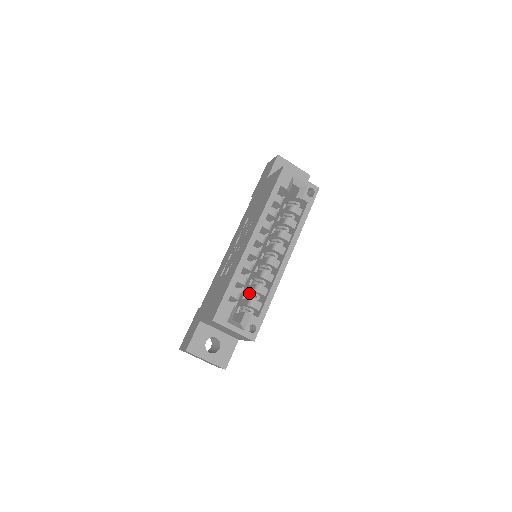
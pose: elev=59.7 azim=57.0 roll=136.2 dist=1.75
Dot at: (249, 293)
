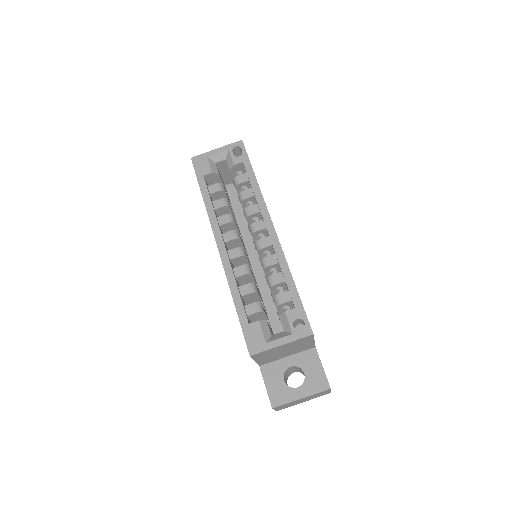
Dot at: (271, 294)
